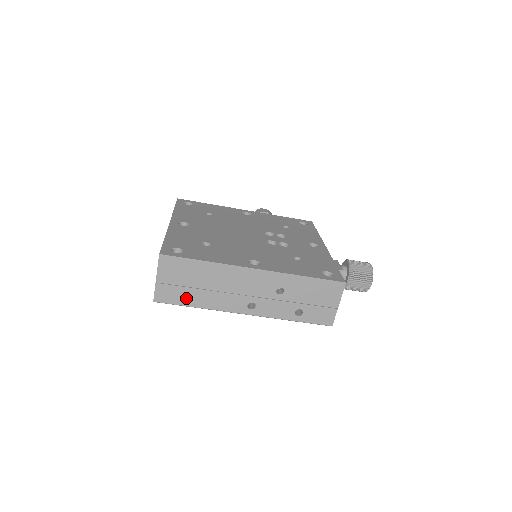
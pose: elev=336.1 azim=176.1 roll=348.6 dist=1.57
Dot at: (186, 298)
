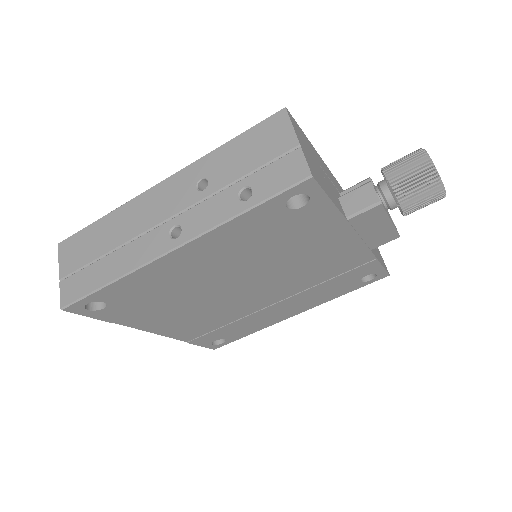
Dot at: (94, 278)
